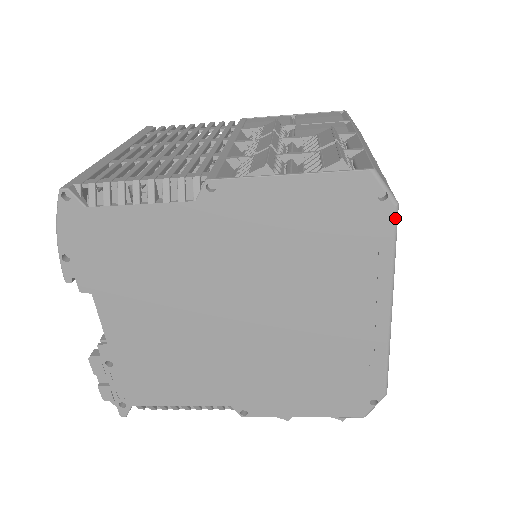
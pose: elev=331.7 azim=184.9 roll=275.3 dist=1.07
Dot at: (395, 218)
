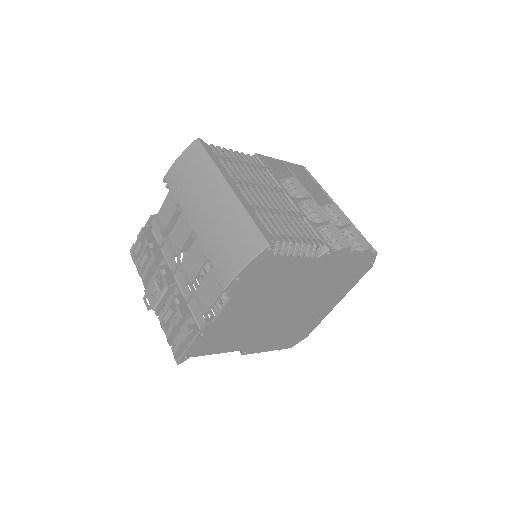
Dot at: occluded
